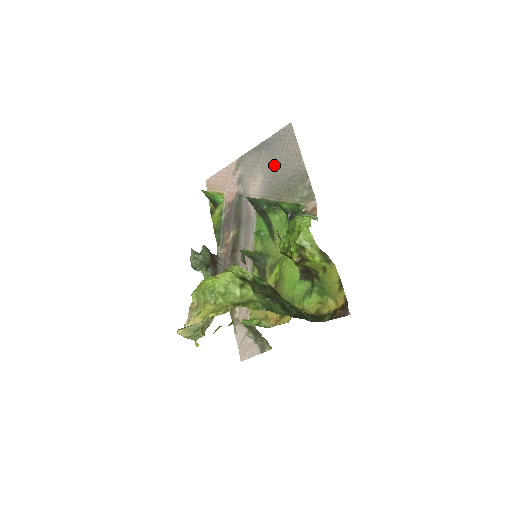
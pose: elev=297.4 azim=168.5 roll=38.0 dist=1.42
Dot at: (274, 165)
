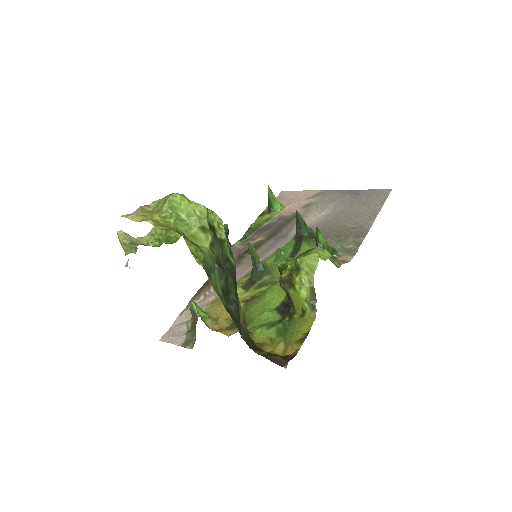
Dot at: (346, 211)
